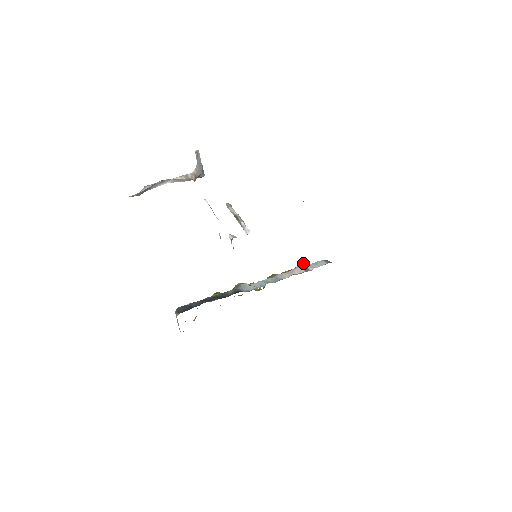
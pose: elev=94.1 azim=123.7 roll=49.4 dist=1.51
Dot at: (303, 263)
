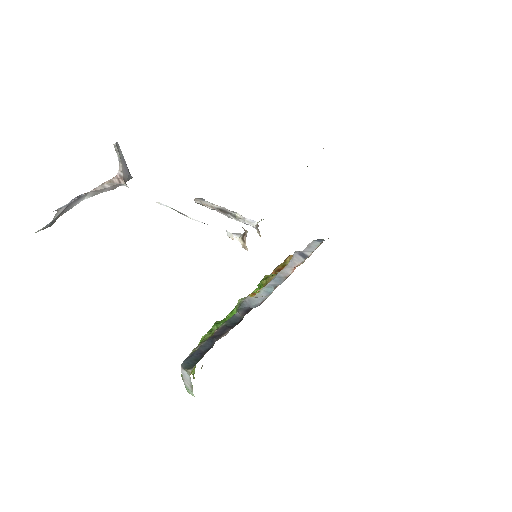
Dot at: occluded
